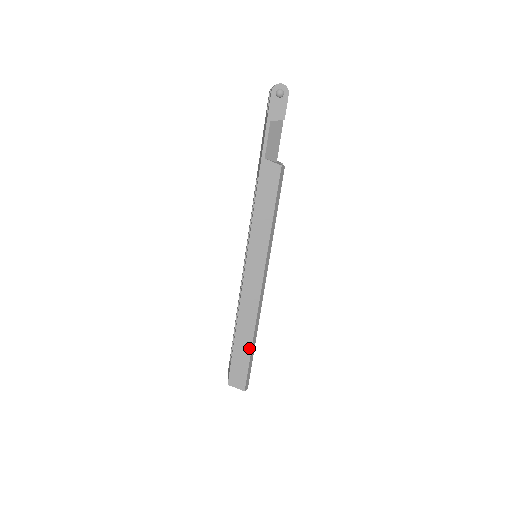
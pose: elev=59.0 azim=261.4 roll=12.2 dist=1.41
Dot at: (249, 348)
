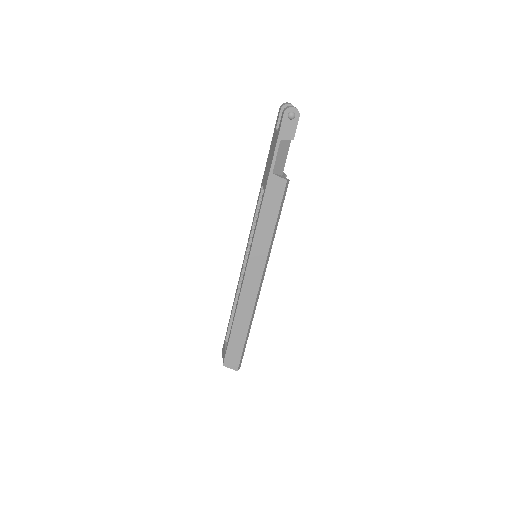
Dot at: (244, 336)
